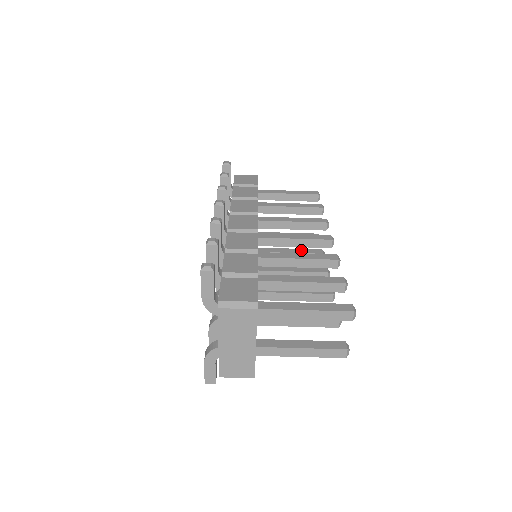
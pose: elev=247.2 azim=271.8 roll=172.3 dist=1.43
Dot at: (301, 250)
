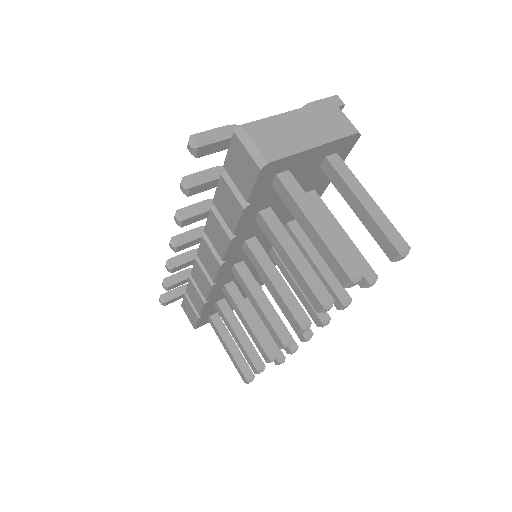
Dot at: occluded
